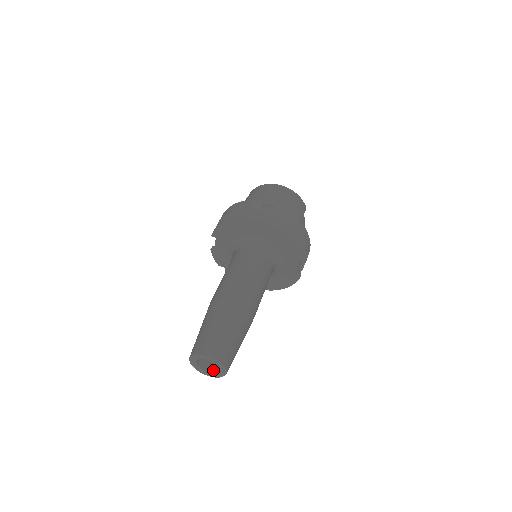
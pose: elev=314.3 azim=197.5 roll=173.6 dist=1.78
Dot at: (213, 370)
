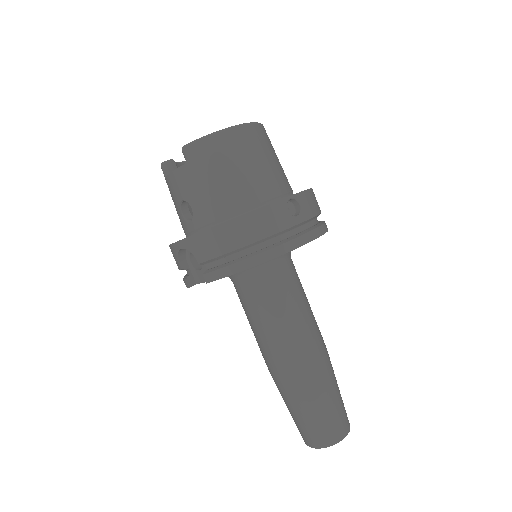
Dot at: occluded
